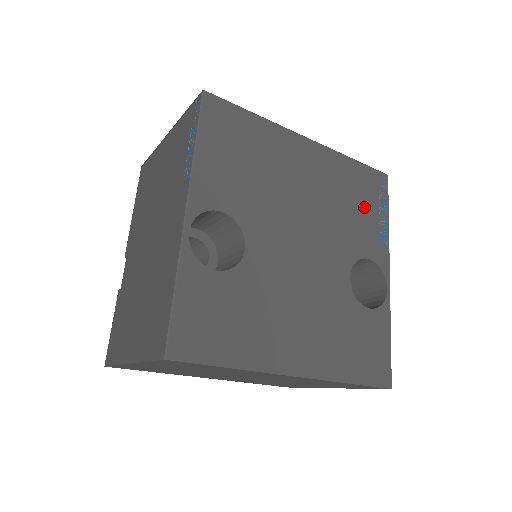
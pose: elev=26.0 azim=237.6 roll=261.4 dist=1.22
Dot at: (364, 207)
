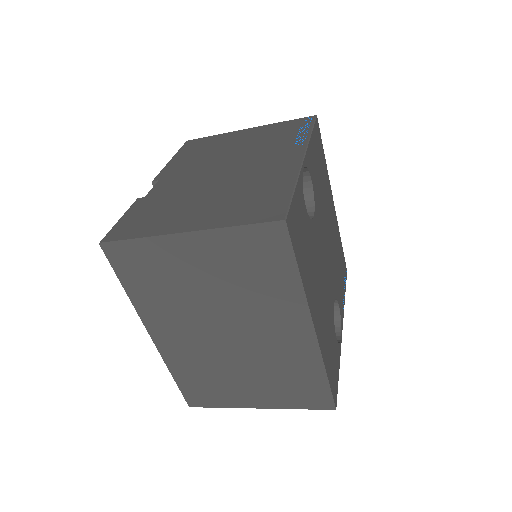
Dot at: (341, 273)
